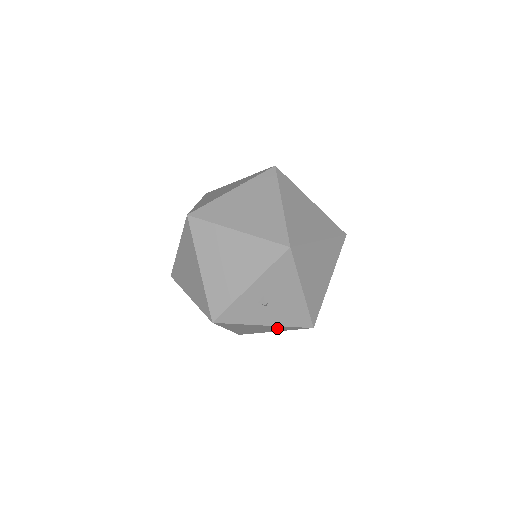
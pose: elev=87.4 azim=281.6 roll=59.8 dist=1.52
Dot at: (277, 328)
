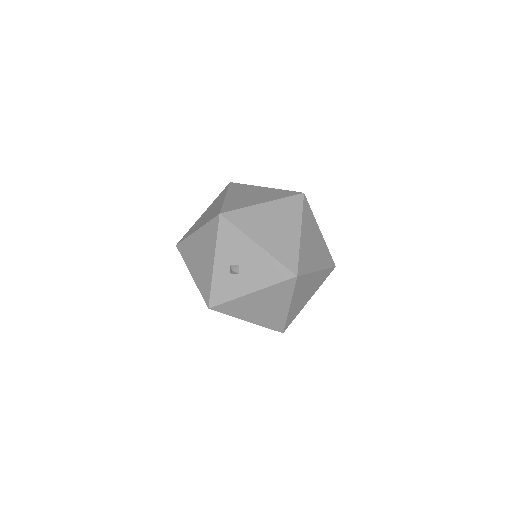
Dot at: (274, 295)
